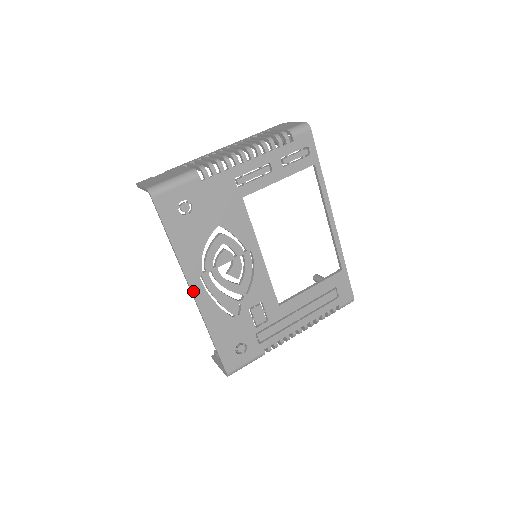
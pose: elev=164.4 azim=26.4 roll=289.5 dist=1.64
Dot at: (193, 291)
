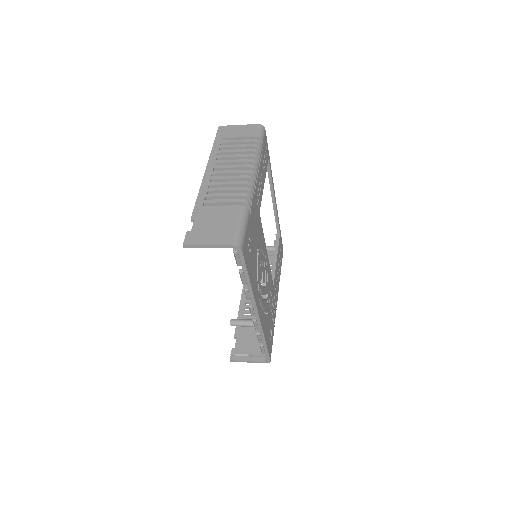
Dot at: (258, 313)
